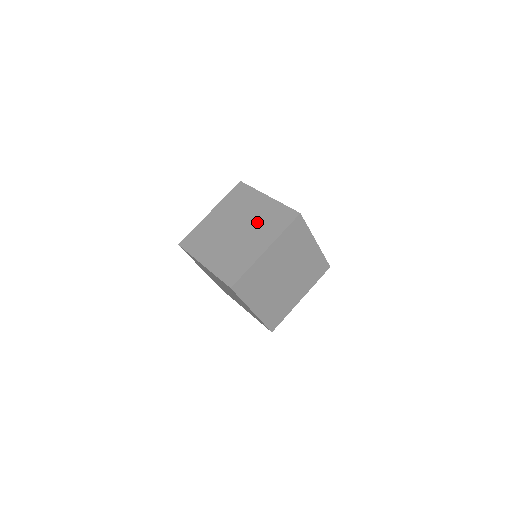
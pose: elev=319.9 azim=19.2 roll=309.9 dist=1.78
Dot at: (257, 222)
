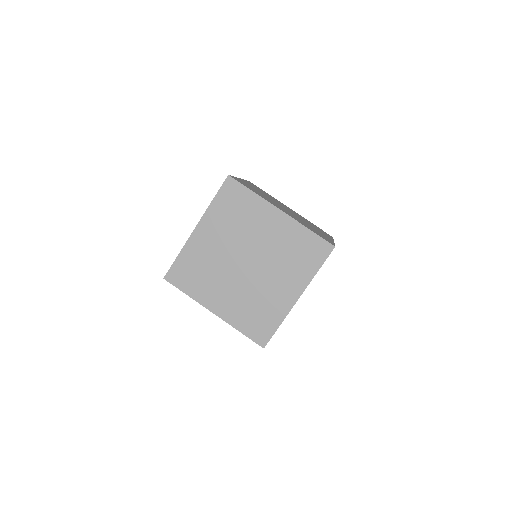
Dot at: (275, 254)
